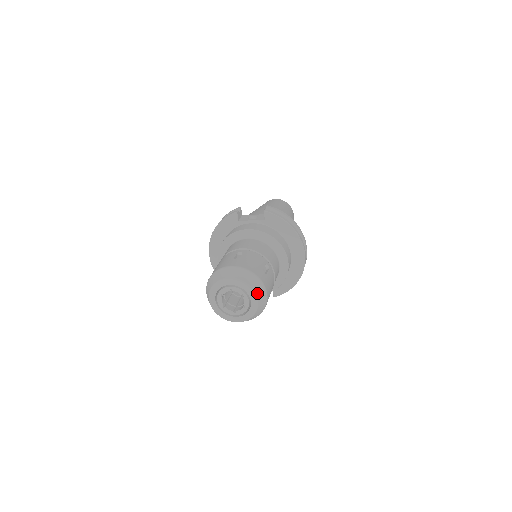
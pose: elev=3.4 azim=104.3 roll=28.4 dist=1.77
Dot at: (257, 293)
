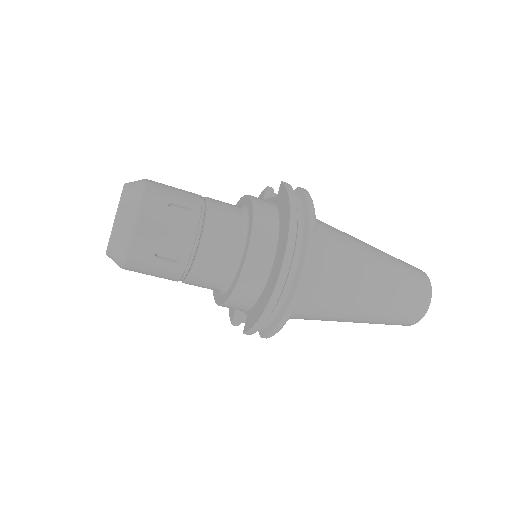
Dot at: (122, 207)
